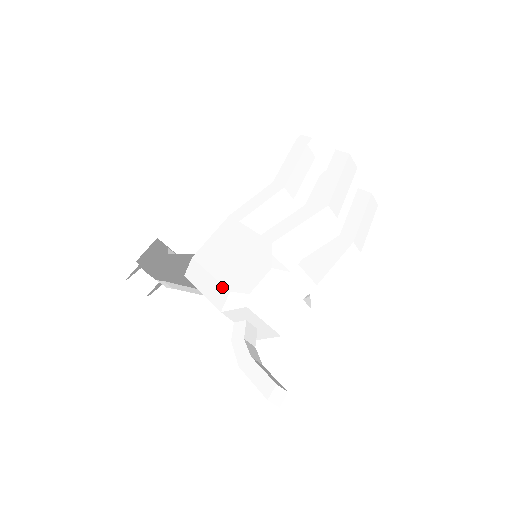
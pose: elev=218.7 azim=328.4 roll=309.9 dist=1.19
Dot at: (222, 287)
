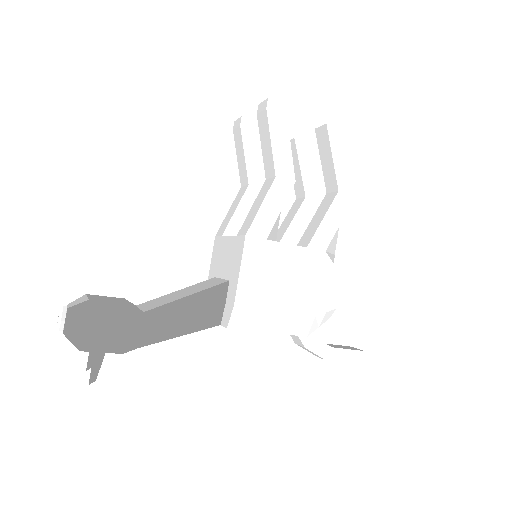
Dot at: (302, 317)
